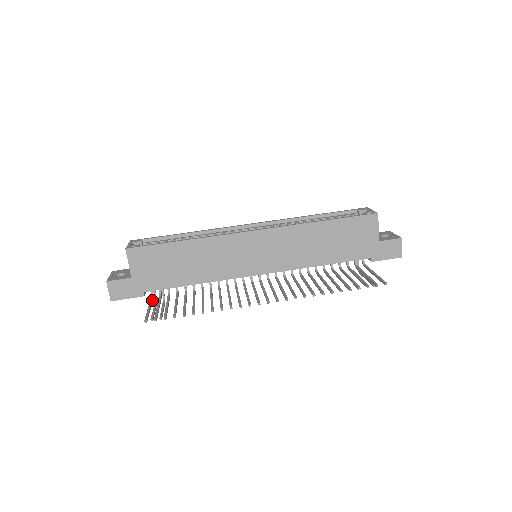
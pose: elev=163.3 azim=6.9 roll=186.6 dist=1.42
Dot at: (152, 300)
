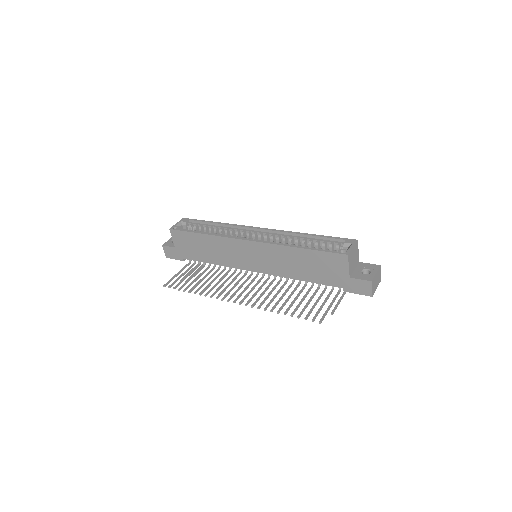
Dot at: occluded
